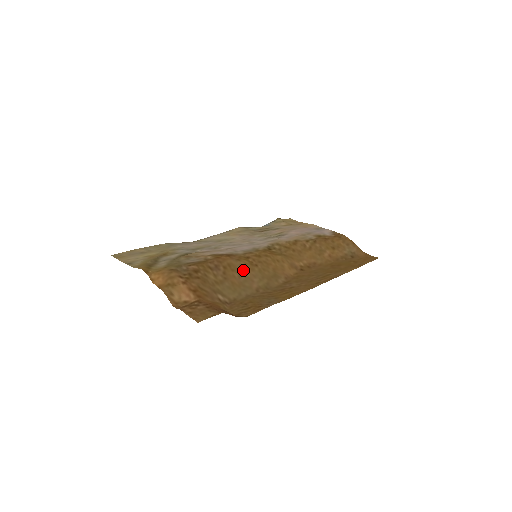
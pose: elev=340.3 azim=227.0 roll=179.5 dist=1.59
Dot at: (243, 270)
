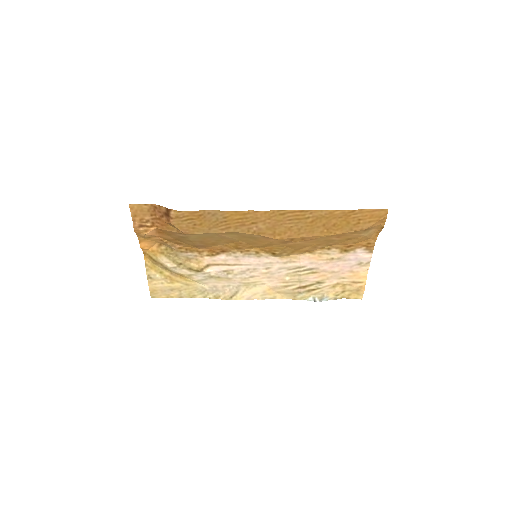
Dot at: (222, 241)
